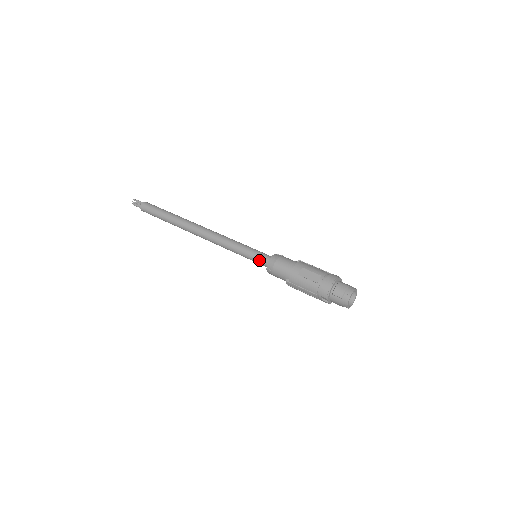
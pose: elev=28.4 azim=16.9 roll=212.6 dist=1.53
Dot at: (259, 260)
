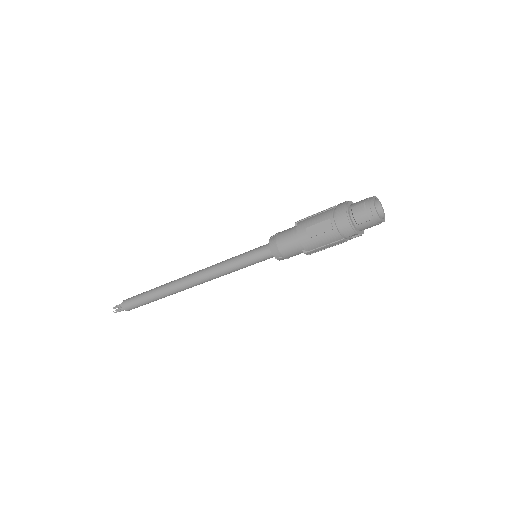
Dot at: (262, 258)
